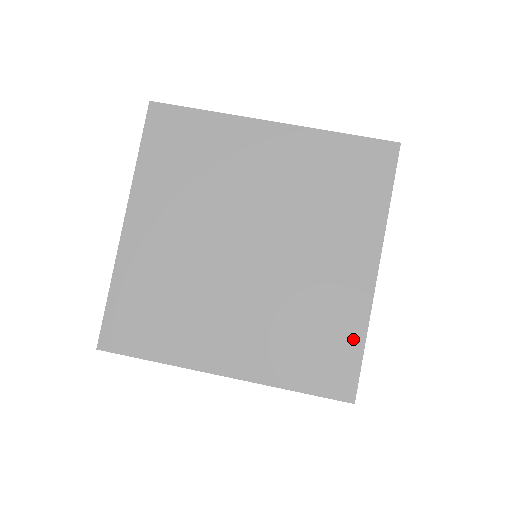
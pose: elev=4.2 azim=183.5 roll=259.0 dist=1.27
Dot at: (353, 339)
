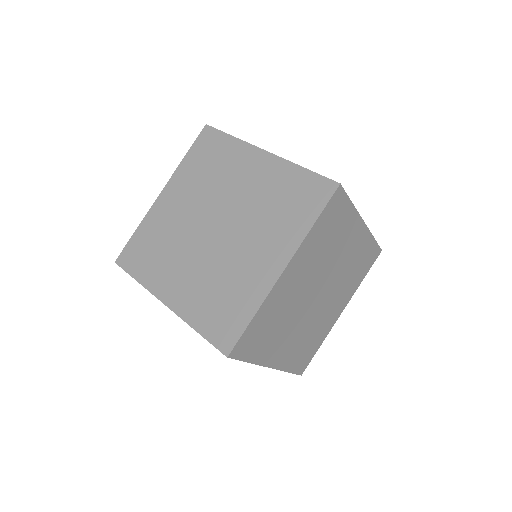
Dot at: (318, 345)
